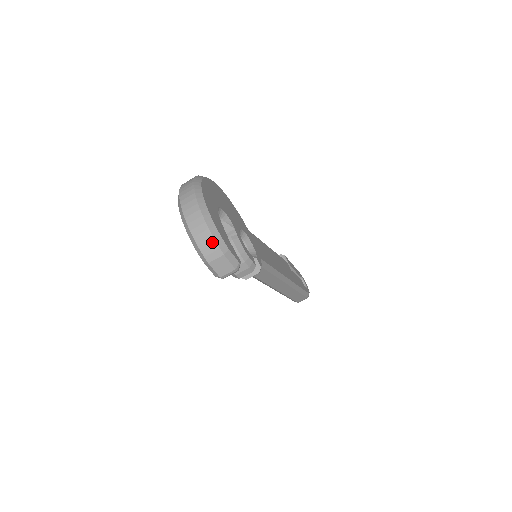
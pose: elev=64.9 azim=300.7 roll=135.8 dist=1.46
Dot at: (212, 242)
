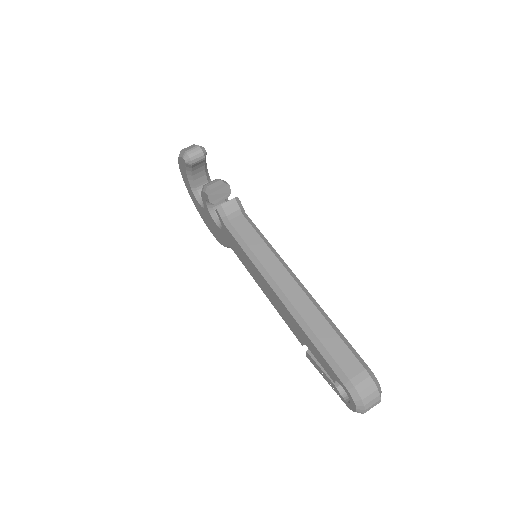
Dot at: occluded
